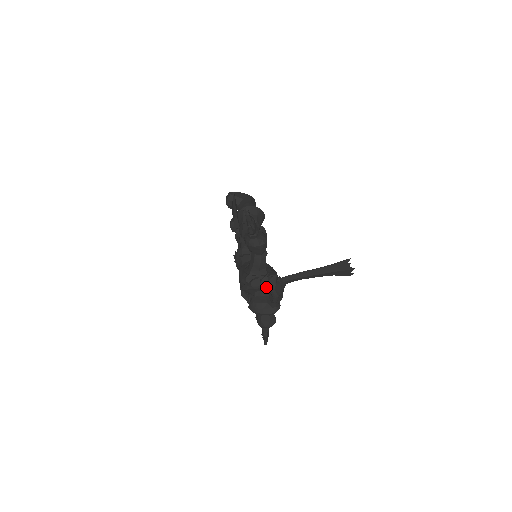
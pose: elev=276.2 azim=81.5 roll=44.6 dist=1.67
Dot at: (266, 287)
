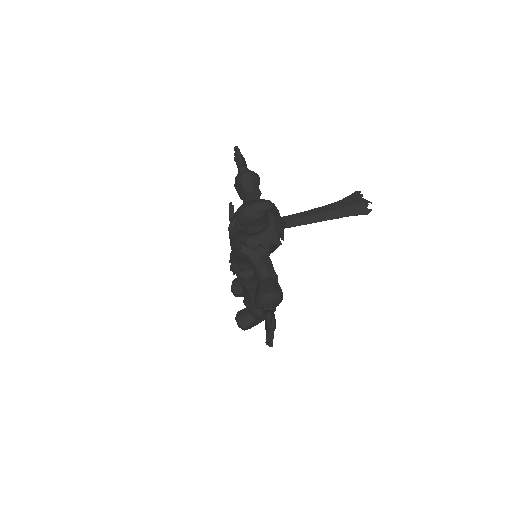
Dot at: occluded
